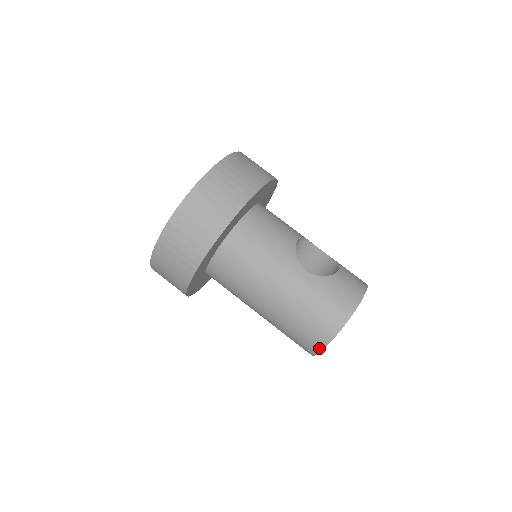
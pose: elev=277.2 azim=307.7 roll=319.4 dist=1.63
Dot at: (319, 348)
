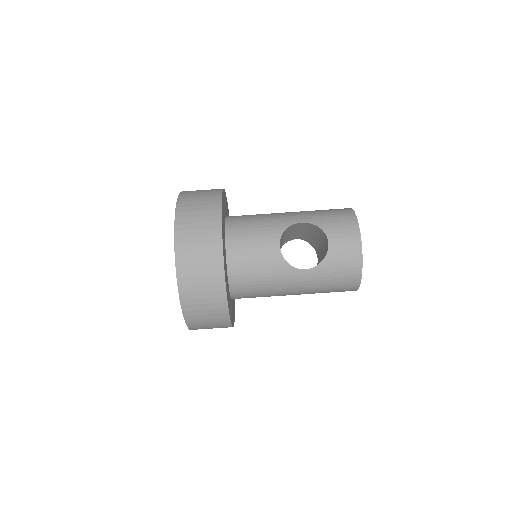
Dot at: occluded
